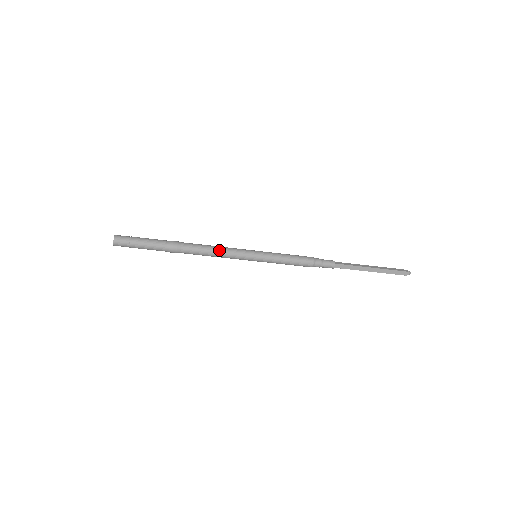
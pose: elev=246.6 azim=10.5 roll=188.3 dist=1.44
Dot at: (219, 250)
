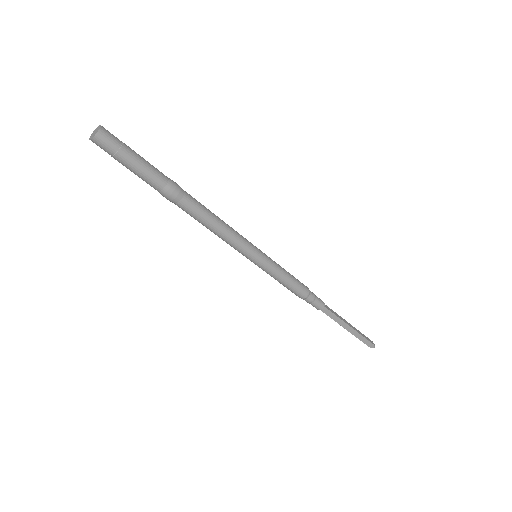
Dot at: (224, 228)
